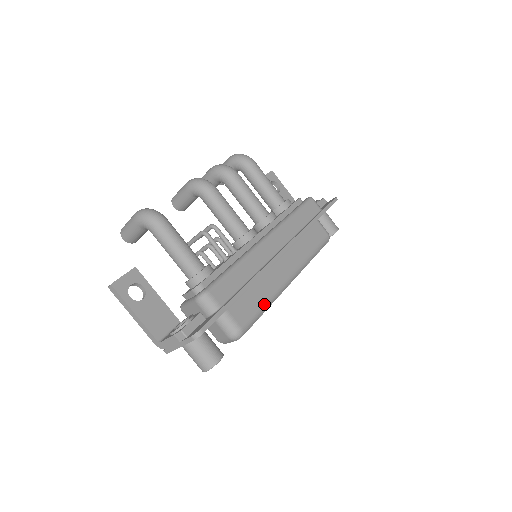
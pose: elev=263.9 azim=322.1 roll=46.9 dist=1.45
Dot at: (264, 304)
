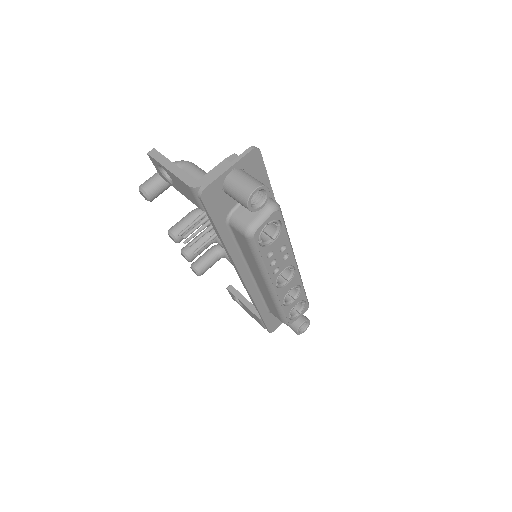
Dot at: occluded
